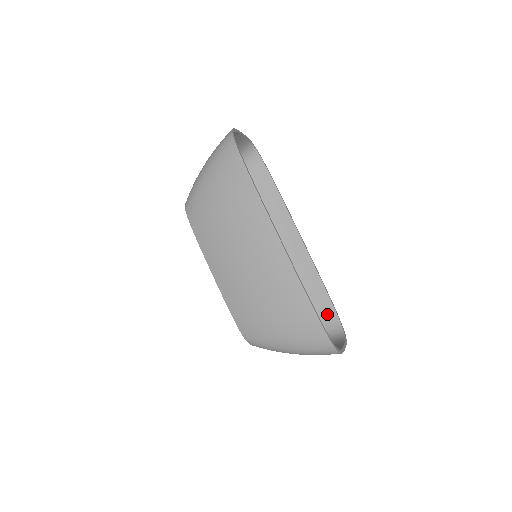
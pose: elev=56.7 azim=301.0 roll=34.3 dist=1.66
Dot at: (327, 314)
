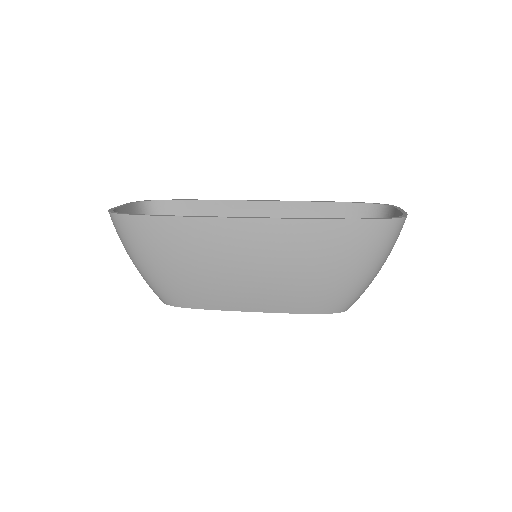
Dot at: (356, 214)
